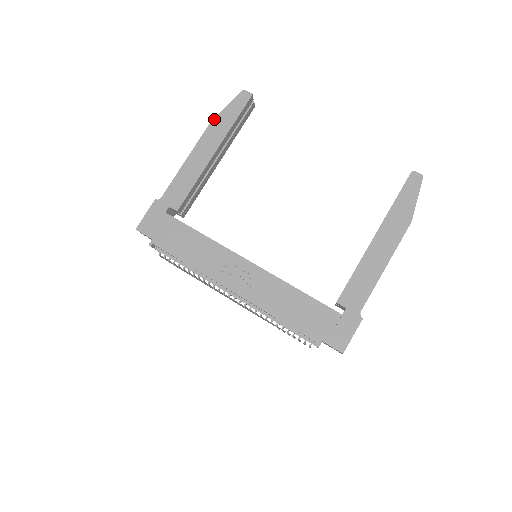
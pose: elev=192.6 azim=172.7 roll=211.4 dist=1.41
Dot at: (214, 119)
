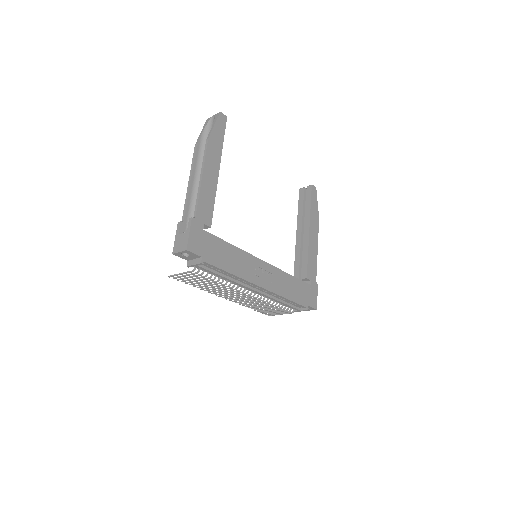
Dot at: (210, 138)
